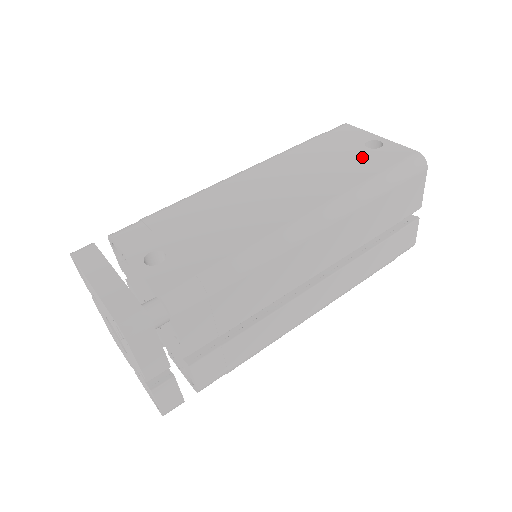
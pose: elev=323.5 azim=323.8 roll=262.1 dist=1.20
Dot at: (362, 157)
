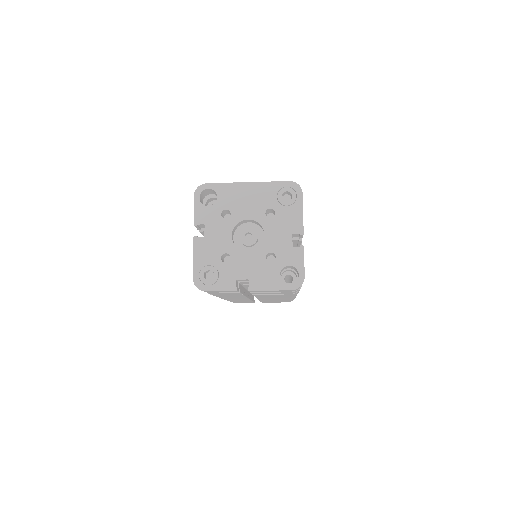
Dot at: occluded
